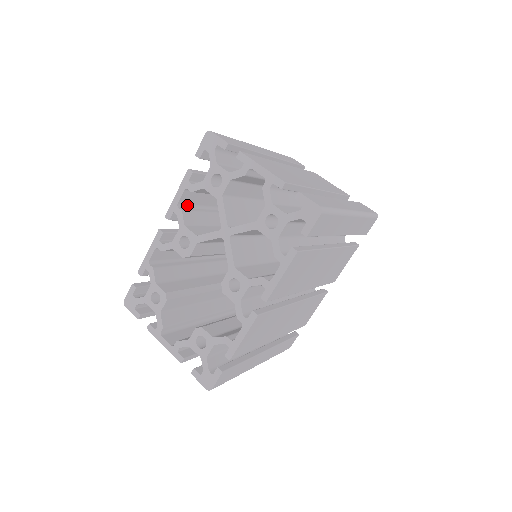
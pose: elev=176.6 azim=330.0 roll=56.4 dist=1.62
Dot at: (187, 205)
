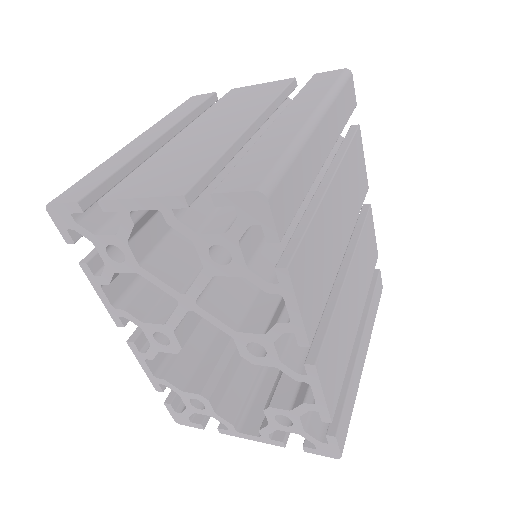
Dot at: (126, 291)
